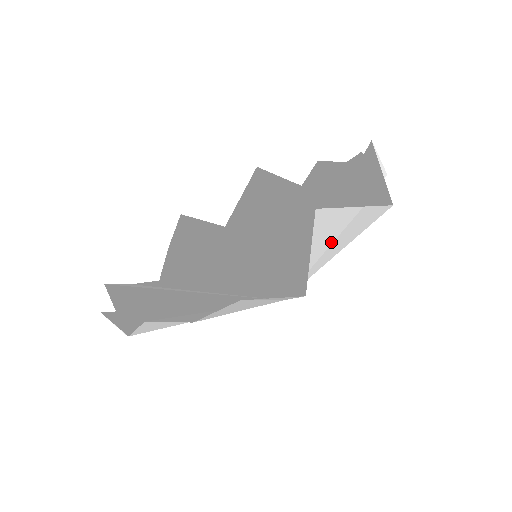
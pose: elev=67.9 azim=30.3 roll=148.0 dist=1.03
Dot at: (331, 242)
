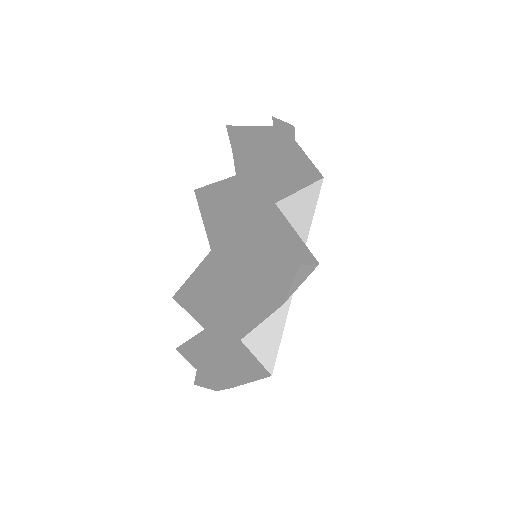
Dot at: (288, 290)
